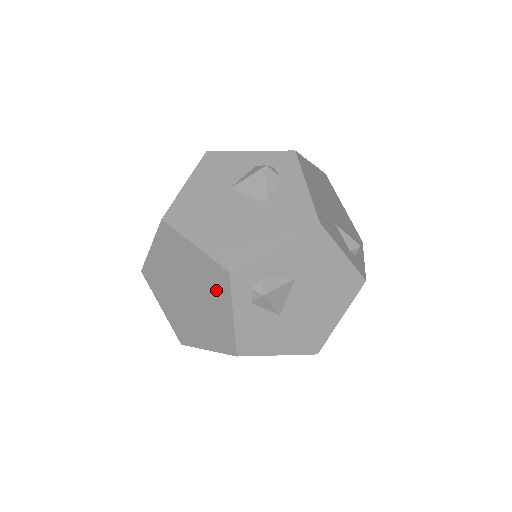
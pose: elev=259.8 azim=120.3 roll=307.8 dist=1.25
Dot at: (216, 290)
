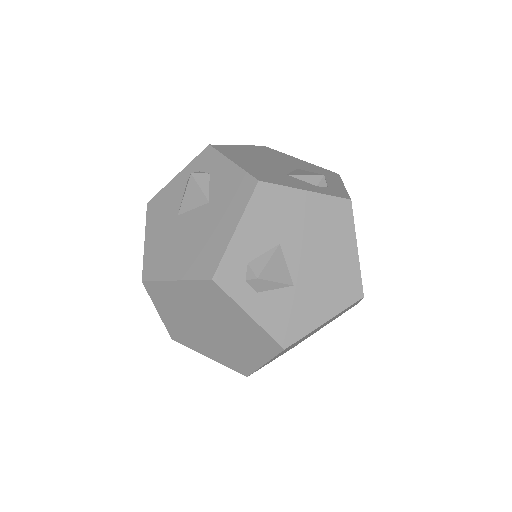
Dot at: (220, 304)
